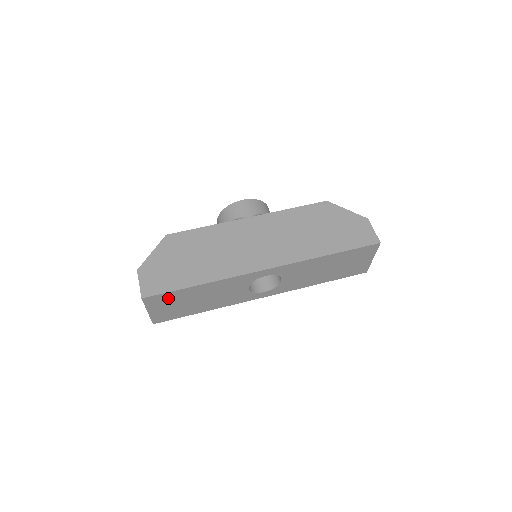
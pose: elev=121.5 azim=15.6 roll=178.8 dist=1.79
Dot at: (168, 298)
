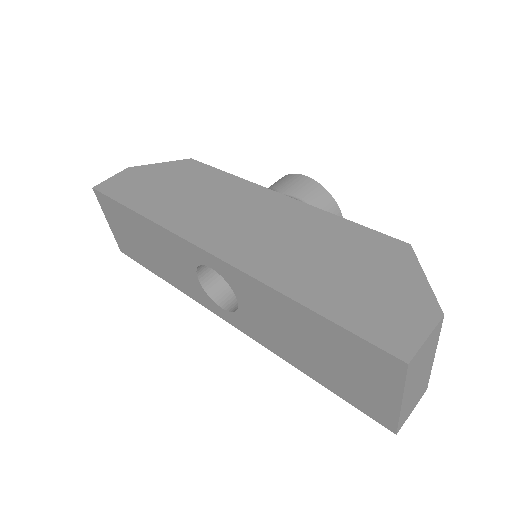
Dot at: (117, 212)
